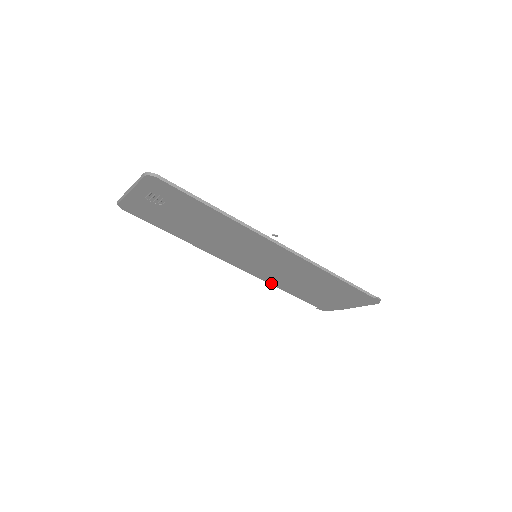
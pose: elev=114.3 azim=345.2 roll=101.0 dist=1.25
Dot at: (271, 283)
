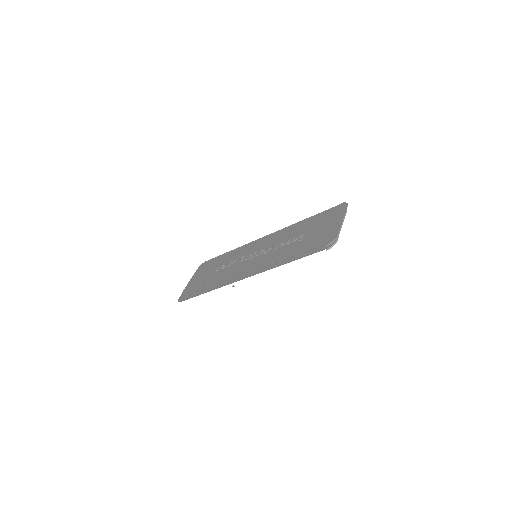
Dot at: (293, 226)
